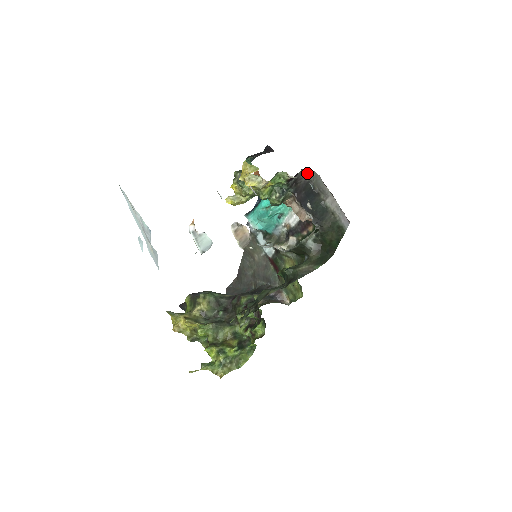
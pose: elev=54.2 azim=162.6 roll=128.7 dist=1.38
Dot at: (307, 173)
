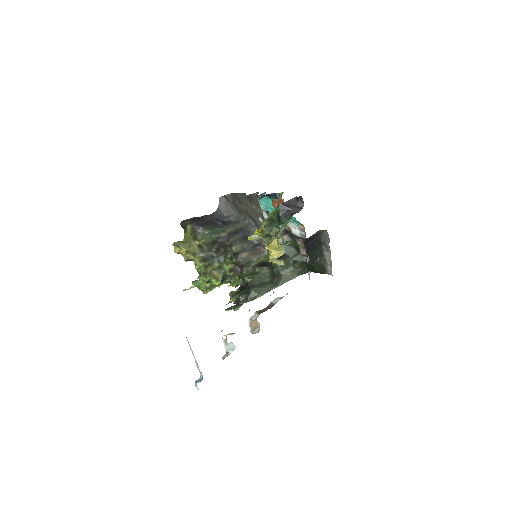
Dot at: (321, 230)
